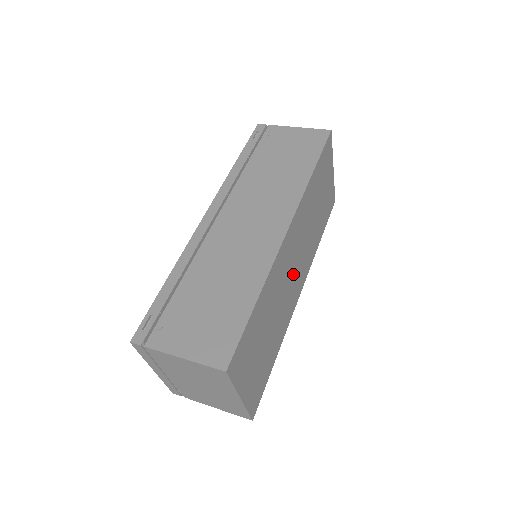
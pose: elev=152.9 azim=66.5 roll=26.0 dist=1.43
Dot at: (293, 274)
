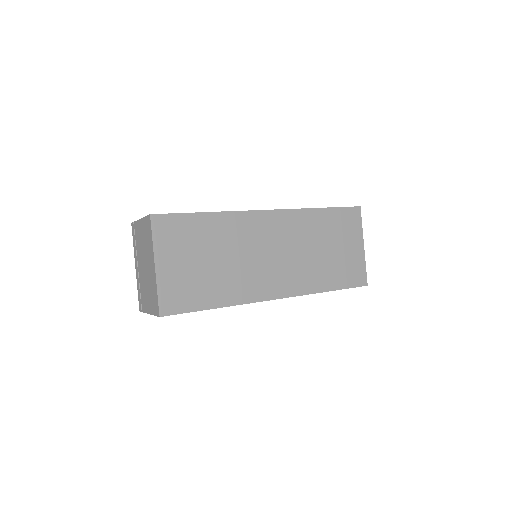
Dot at: (267, 261)
